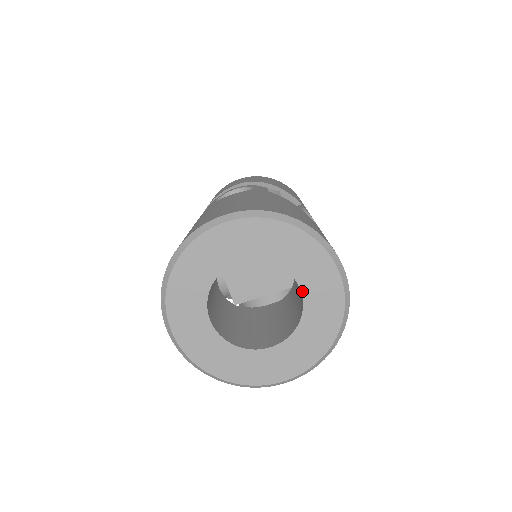
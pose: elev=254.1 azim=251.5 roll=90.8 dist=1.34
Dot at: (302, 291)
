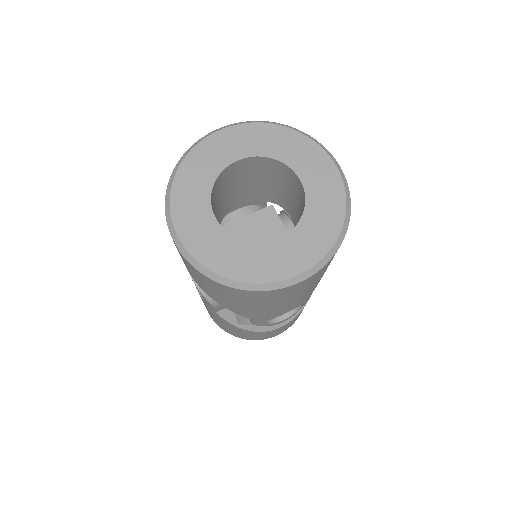
Dot at: (301, 180)
